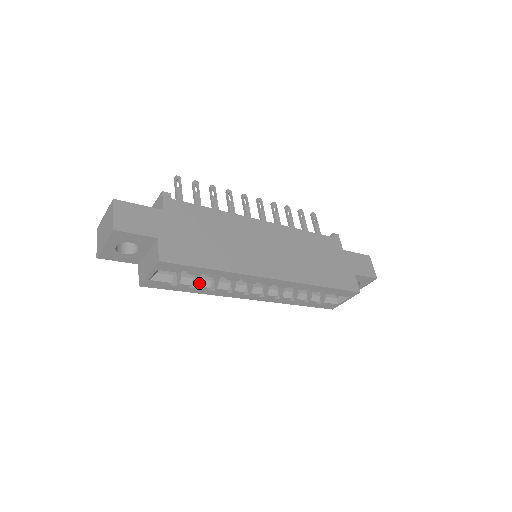
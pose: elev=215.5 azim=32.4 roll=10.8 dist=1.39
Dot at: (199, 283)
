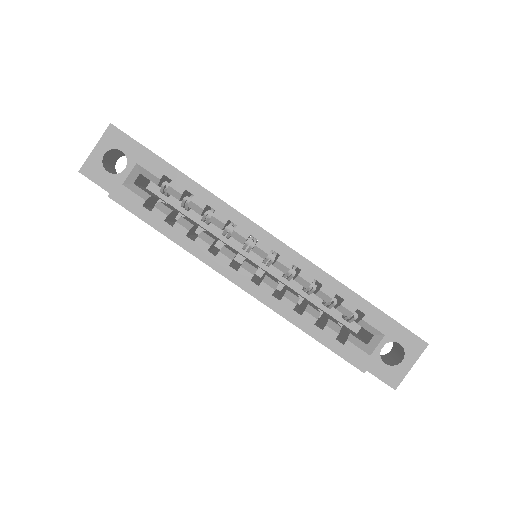
Dot at: (178, 219)
